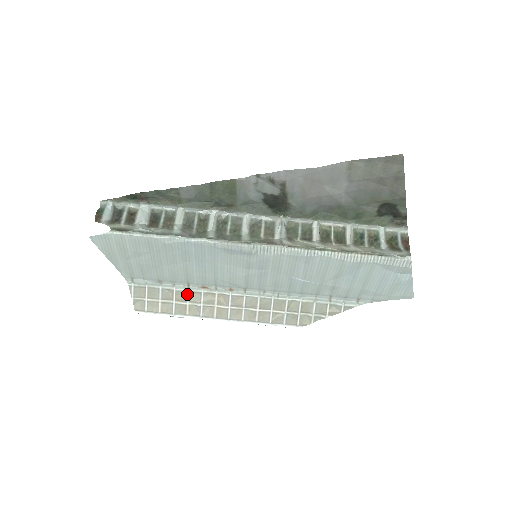
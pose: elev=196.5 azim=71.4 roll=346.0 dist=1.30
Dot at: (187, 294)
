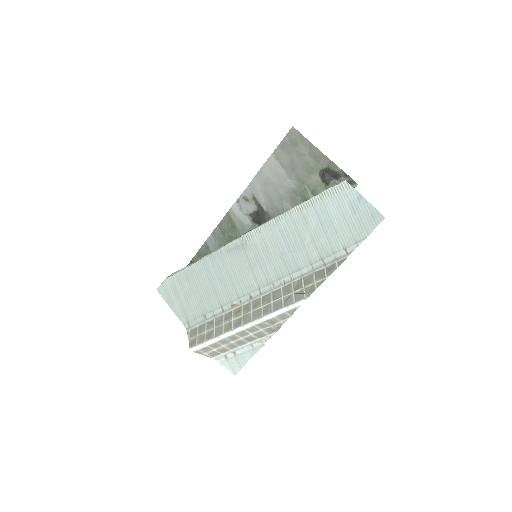
Dot at: (223, 317)
